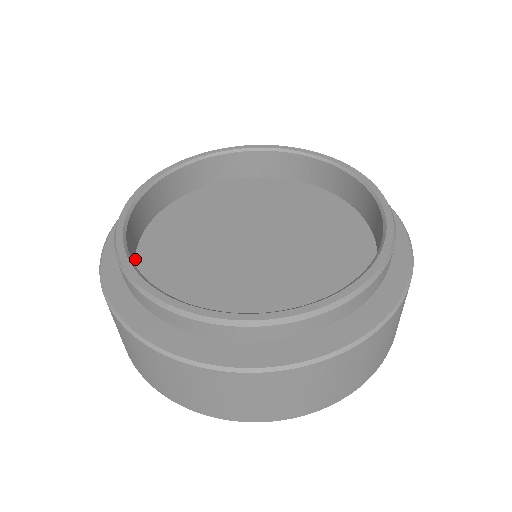
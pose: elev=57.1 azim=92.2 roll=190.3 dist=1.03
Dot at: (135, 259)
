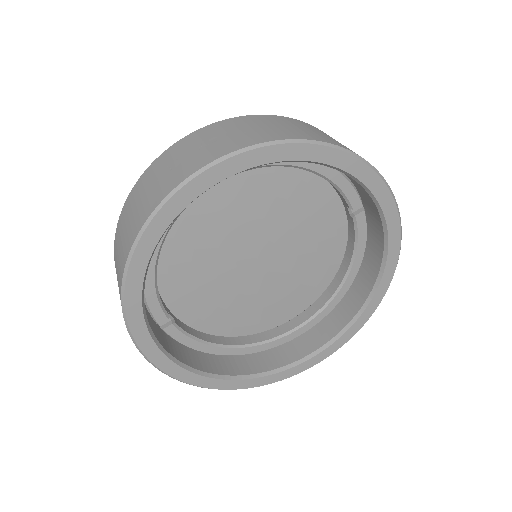
Dot at: occluded
